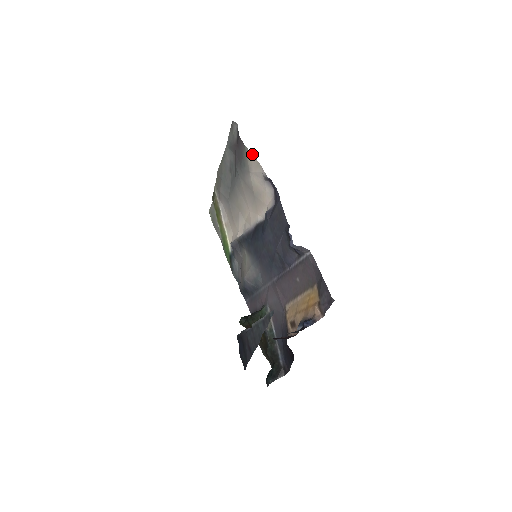
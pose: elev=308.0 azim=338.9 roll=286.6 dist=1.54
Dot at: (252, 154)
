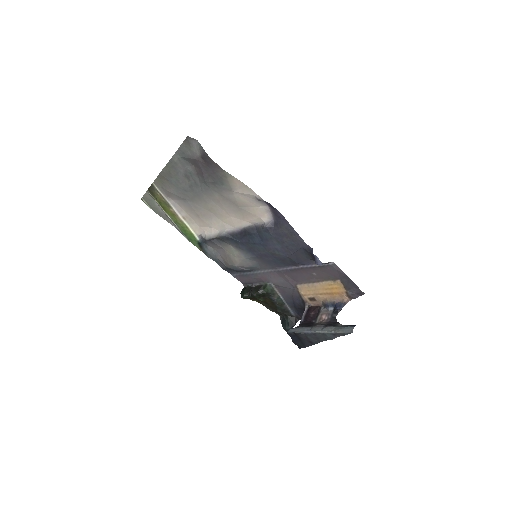
Dot at: occluded
